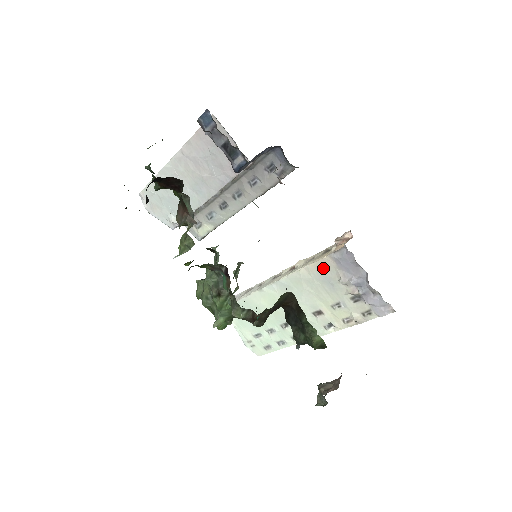
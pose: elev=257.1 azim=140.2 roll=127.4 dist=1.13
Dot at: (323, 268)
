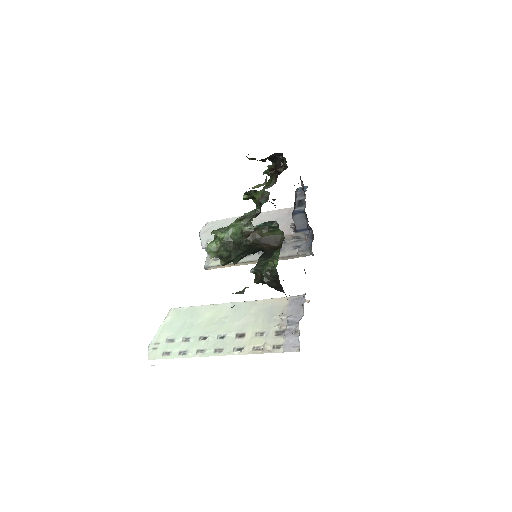
Dot at: (277, 304)
